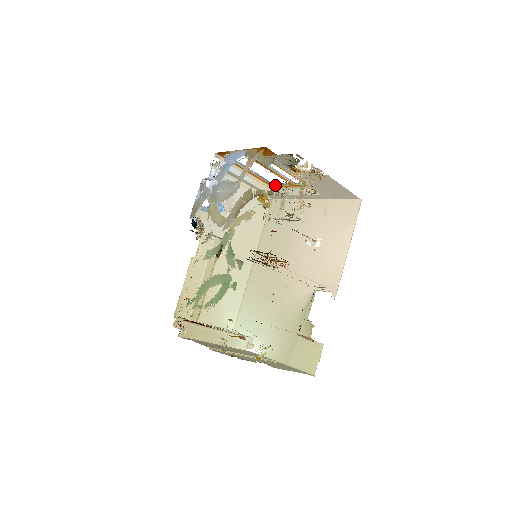
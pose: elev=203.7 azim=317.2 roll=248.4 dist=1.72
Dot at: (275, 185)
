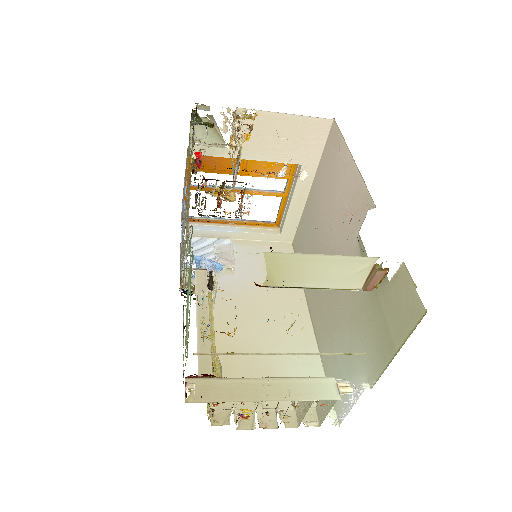
Dot at: (276, 220)
